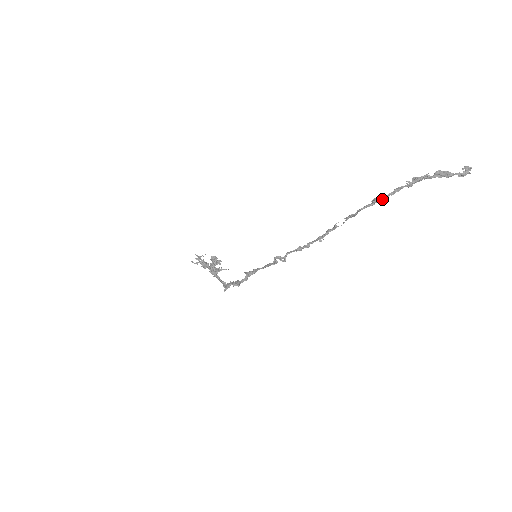
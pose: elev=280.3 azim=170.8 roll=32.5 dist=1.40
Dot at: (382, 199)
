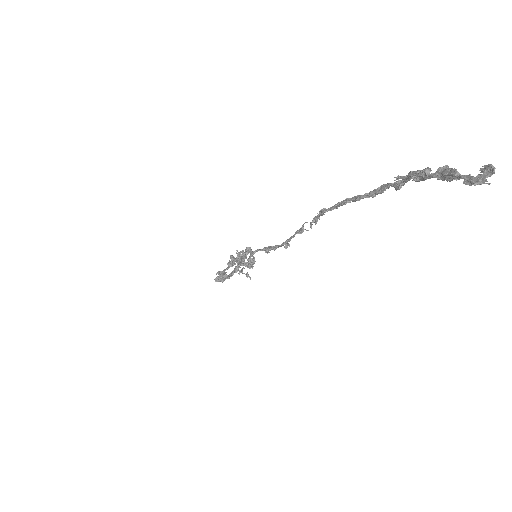
Dot at: (358, 199)
